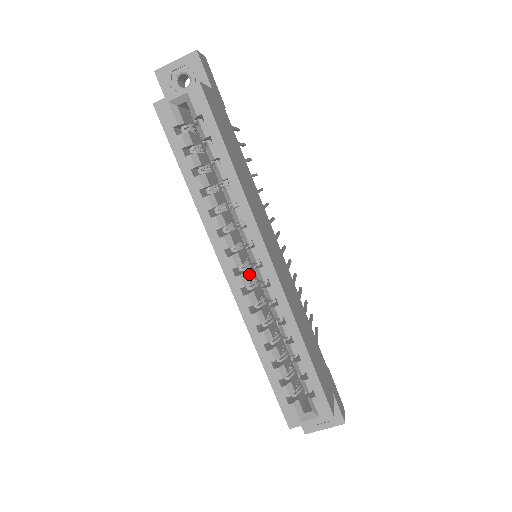
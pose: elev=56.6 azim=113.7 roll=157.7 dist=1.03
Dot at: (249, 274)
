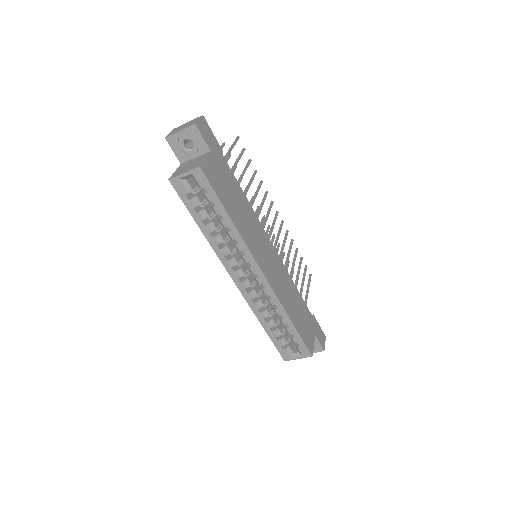
Dot at: (250, 277)
